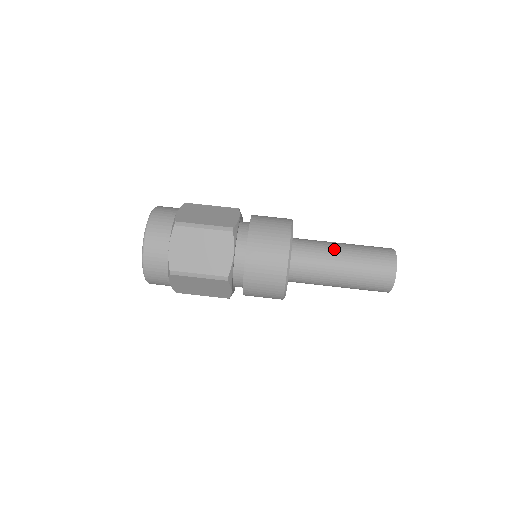
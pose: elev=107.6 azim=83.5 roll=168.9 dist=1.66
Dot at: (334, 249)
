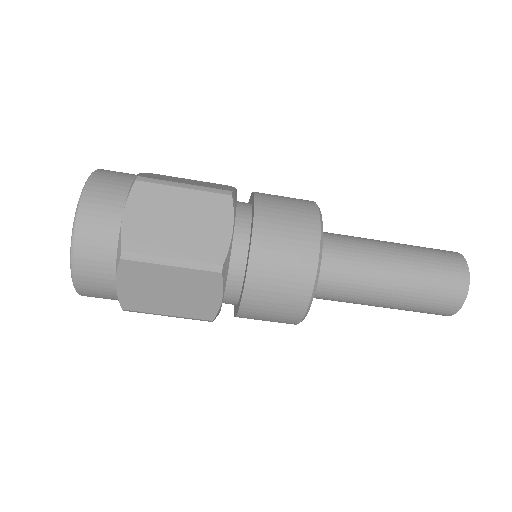
Dot at: (368, 302)
